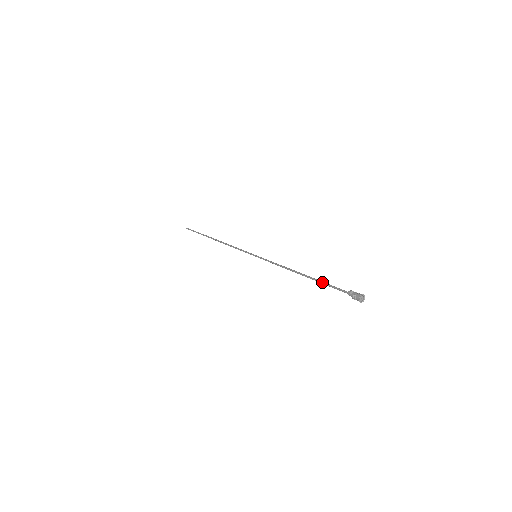
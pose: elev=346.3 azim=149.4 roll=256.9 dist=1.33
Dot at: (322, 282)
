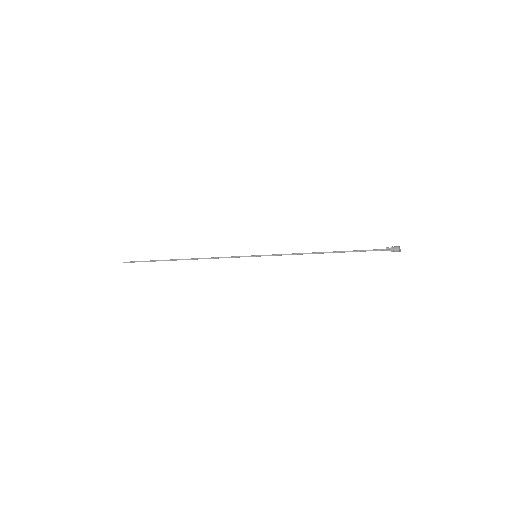
Dot at: (353, 250)
